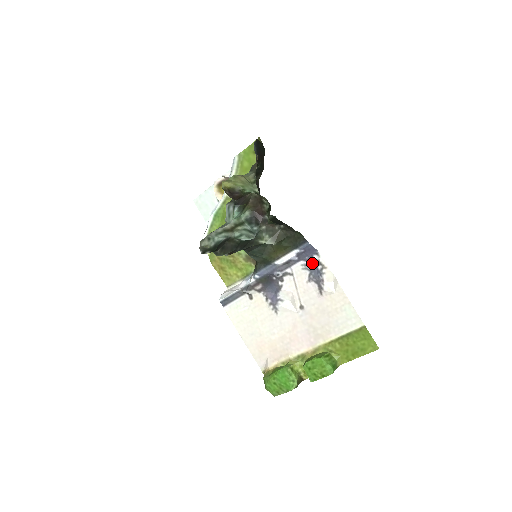
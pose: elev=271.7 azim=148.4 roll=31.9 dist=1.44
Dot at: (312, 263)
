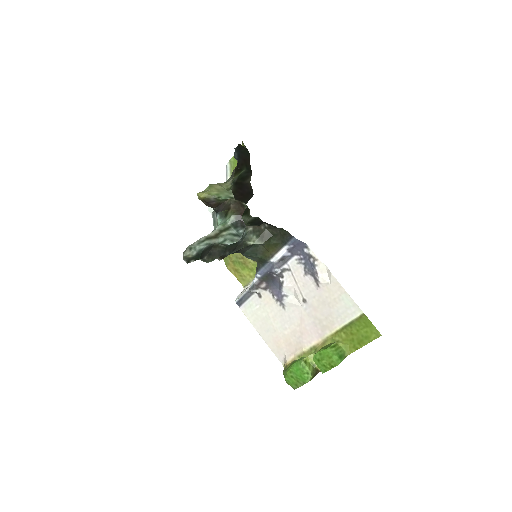
Dot at: (304, 257)
